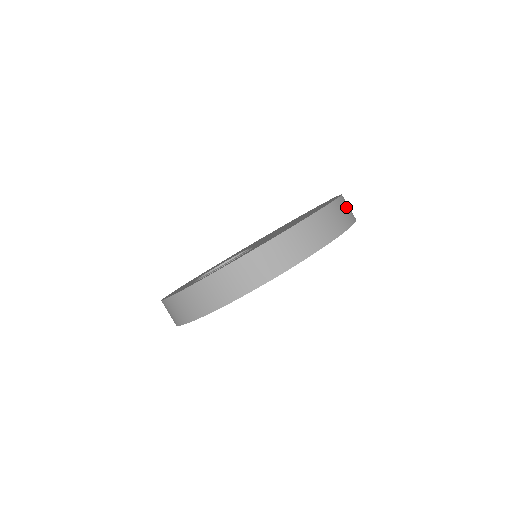
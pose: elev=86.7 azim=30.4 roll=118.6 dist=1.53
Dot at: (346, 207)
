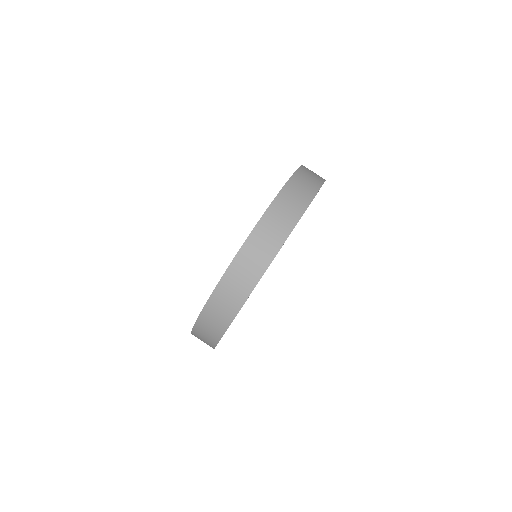
Dot at: (307, 176)
